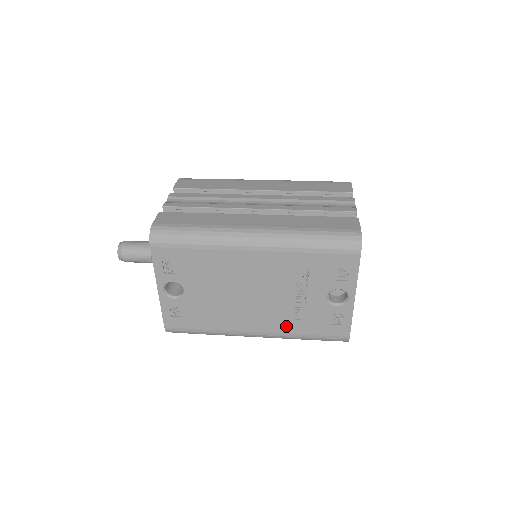
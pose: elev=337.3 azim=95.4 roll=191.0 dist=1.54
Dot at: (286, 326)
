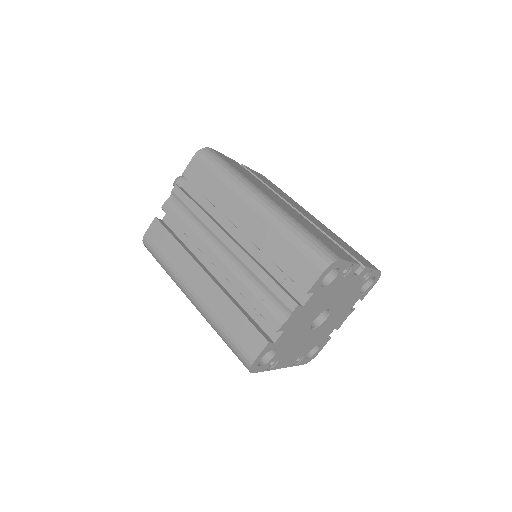
Dot at: occluded
